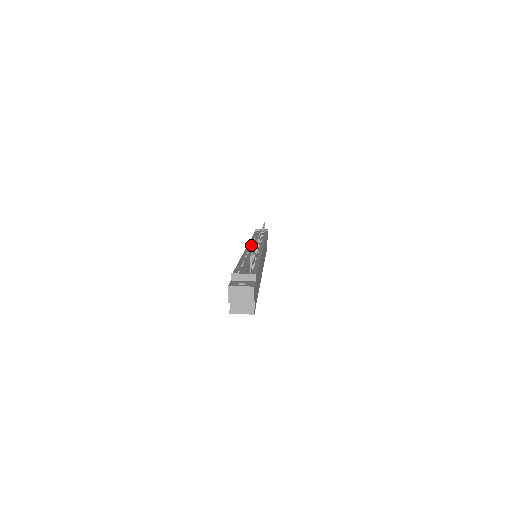
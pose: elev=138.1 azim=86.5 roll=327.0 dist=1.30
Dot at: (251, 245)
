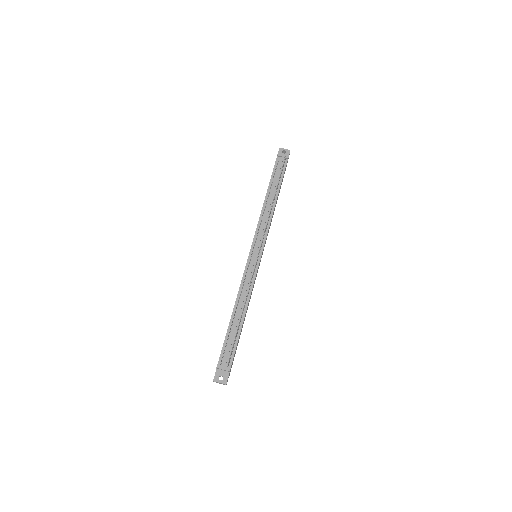
Dot at: (253, 250)
